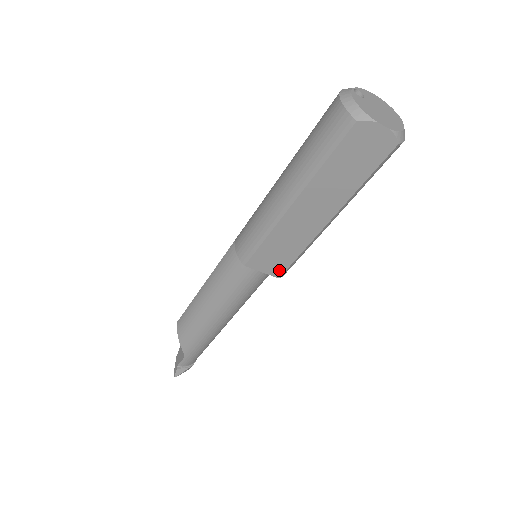
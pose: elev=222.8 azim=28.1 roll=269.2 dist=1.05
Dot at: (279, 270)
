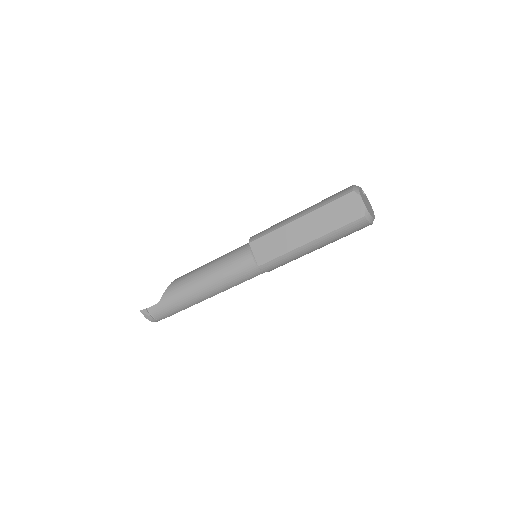
Dot at: (263, 260)
